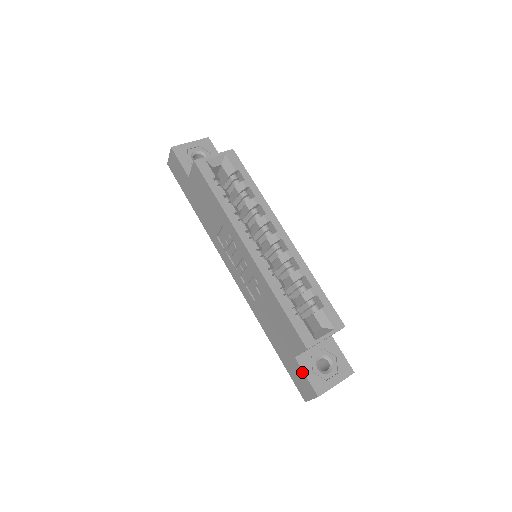
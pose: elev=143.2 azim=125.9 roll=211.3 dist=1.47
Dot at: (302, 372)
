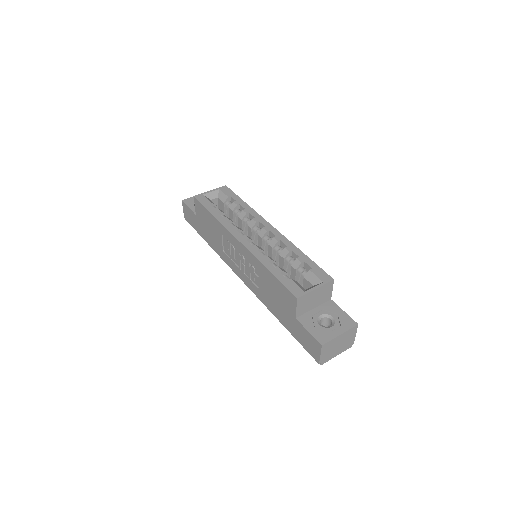
Dot at: (304, 329)
